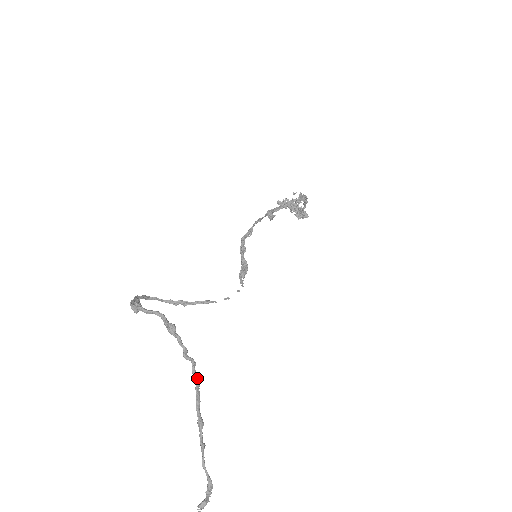
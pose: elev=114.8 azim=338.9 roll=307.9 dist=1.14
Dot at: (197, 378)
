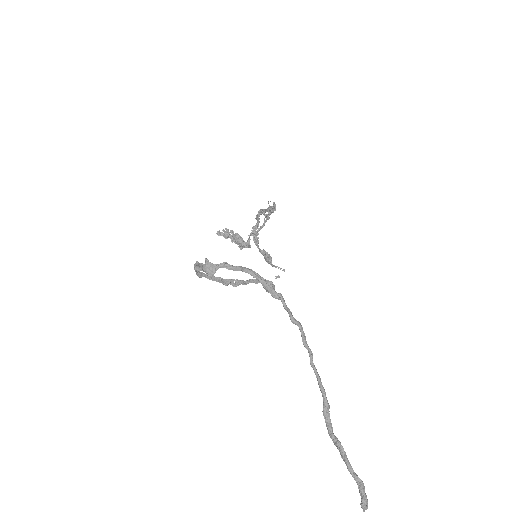
Dot at: occluded
